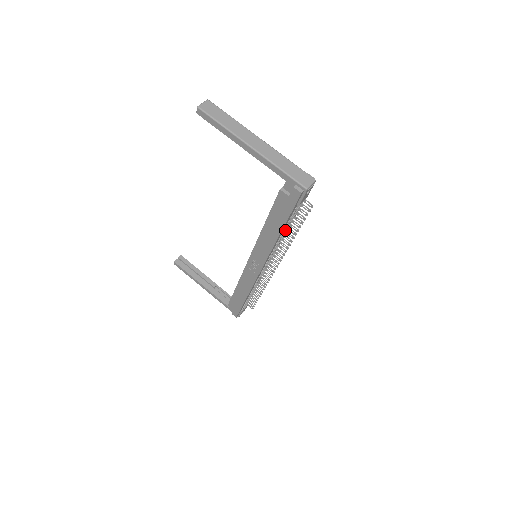
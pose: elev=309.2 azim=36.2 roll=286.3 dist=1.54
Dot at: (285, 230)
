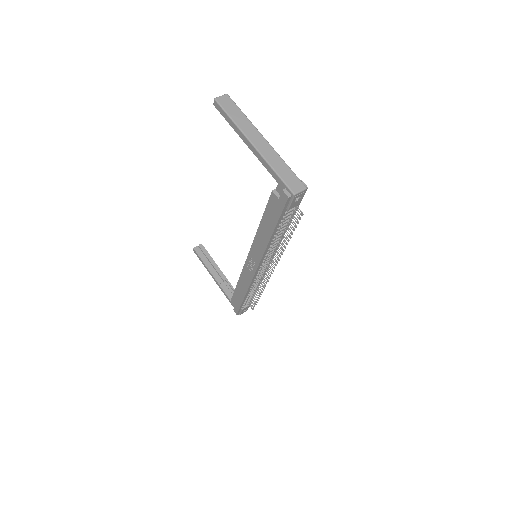
Dot at: (278, 234)
